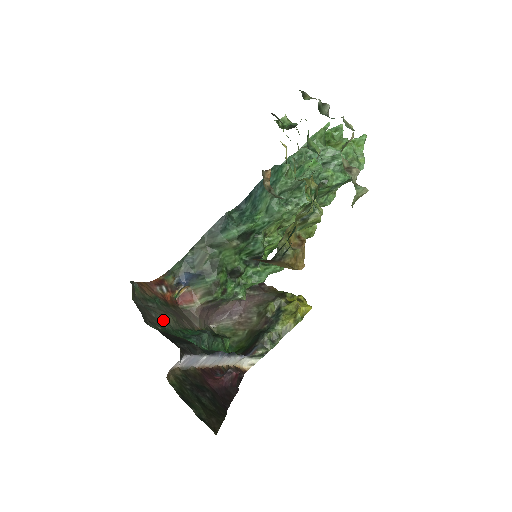
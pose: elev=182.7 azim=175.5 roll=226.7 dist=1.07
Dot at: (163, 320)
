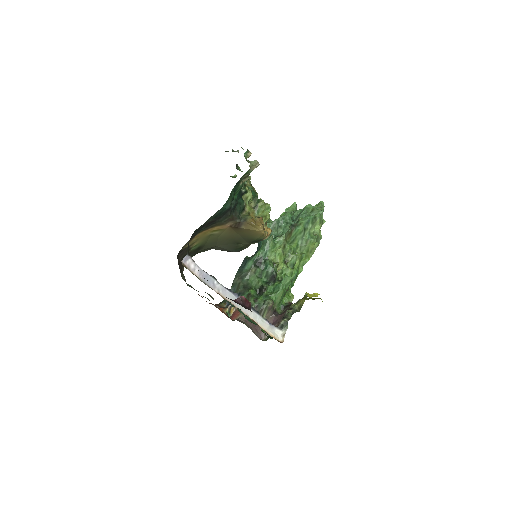
Dot at: occluded
